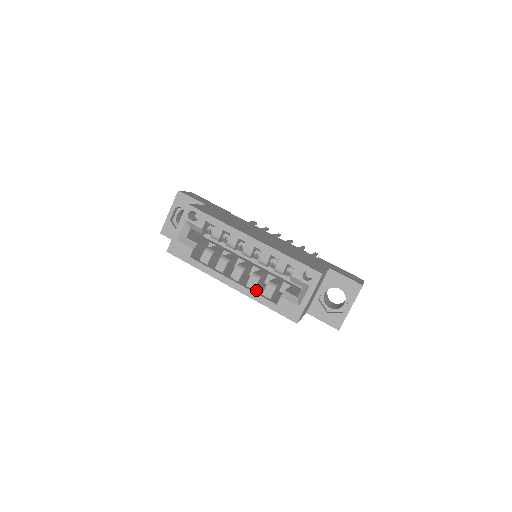
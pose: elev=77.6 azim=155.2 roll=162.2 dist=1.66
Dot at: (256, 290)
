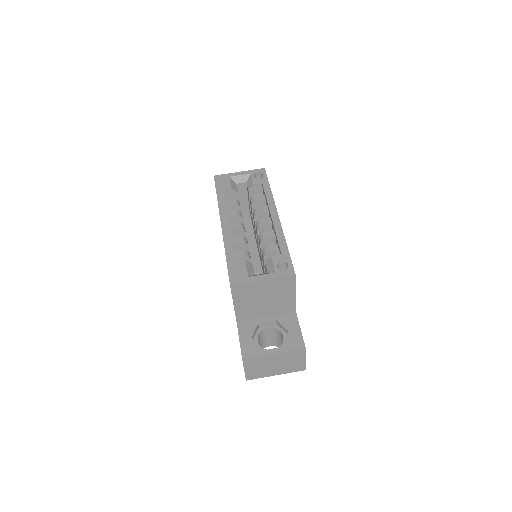
Dot at: (233, 248)
